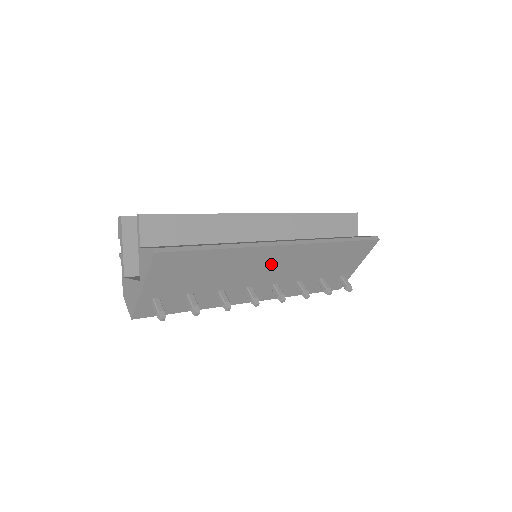
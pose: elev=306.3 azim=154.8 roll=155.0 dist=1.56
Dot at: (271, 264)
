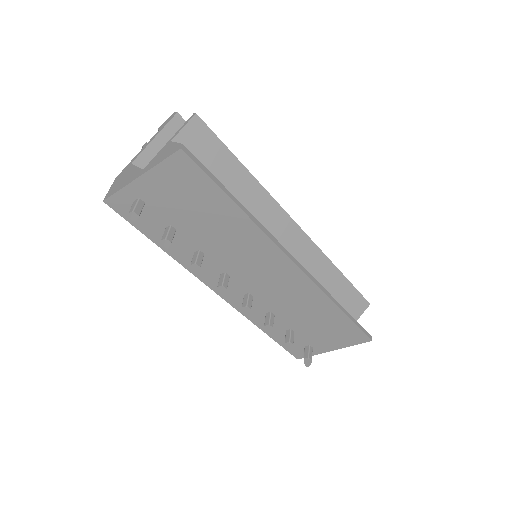
Dot at: (265, 269)
